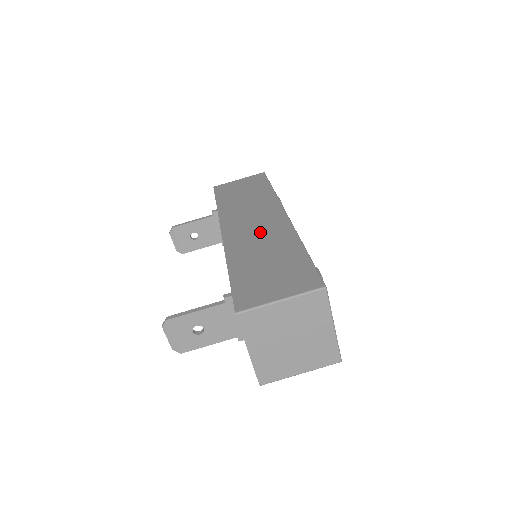
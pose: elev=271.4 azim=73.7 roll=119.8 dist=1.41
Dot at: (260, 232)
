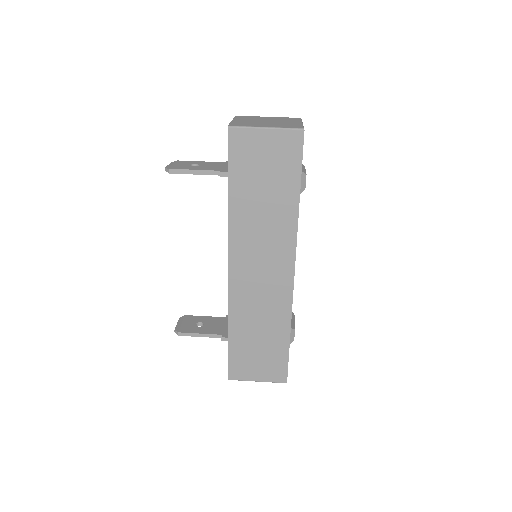
Dot at: occluded
